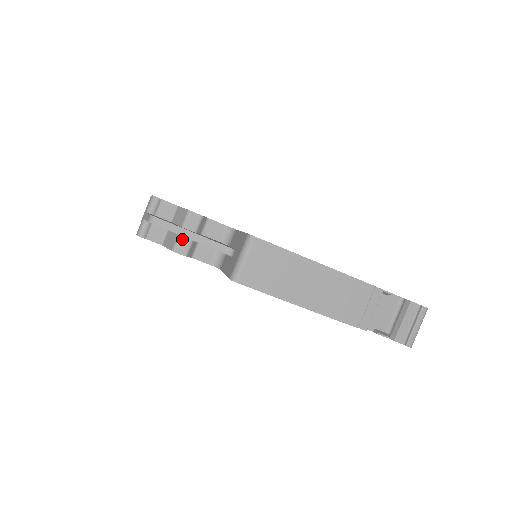
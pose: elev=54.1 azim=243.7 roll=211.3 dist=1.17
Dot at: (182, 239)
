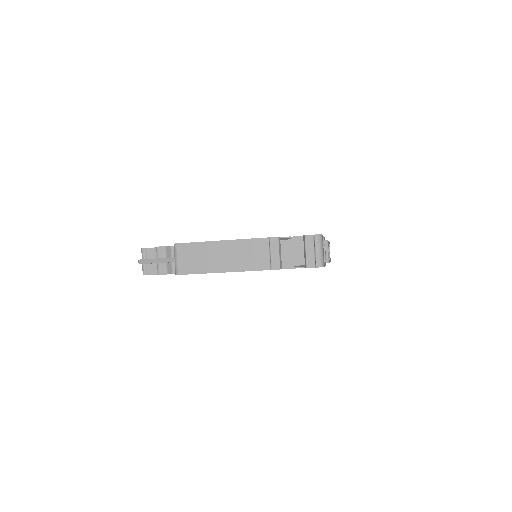
Dot at: (160, 265)
